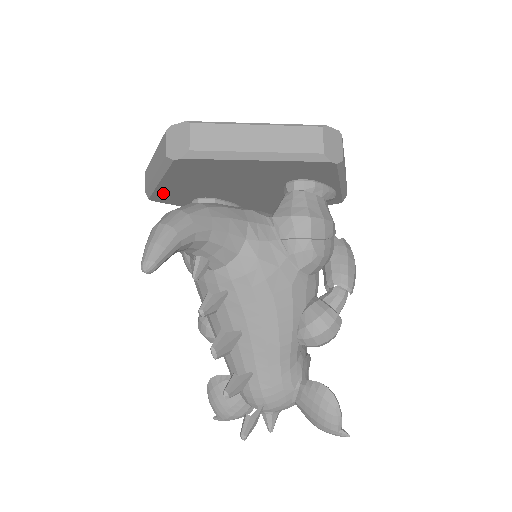
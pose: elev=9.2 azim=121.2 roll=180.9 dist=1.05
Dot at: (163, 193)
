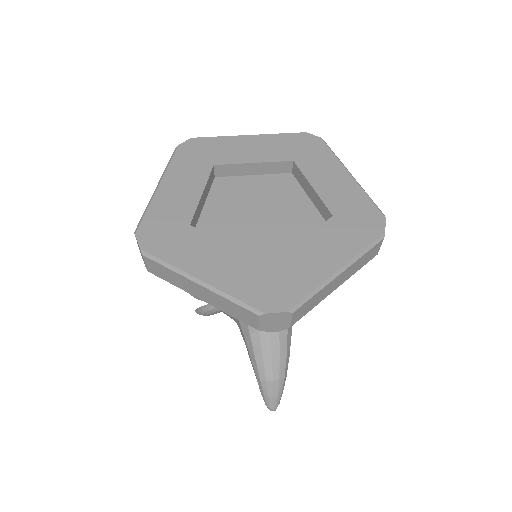
Dot at: occluded
